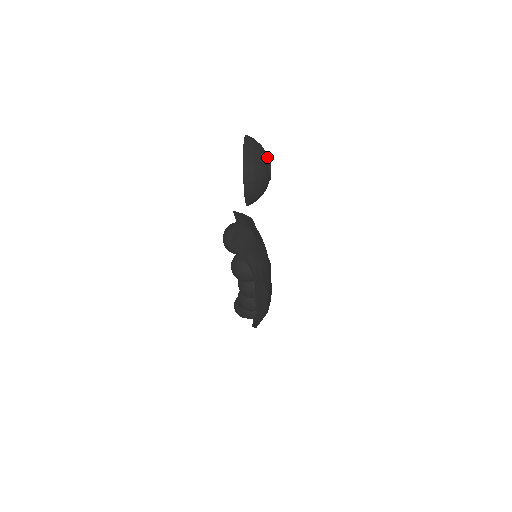
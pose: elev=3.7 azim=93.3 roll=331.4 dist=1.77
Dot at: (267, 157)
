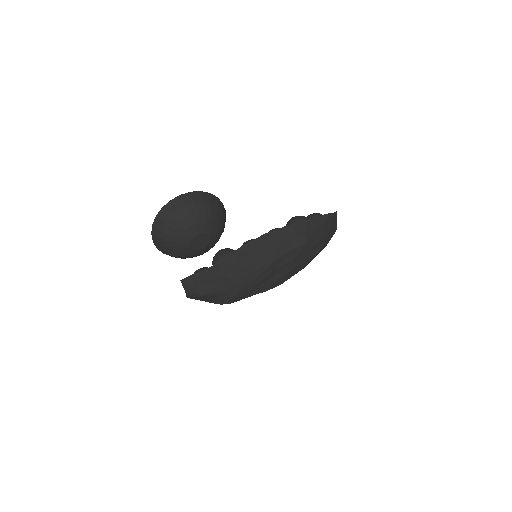
Dot at: (182, 242)
